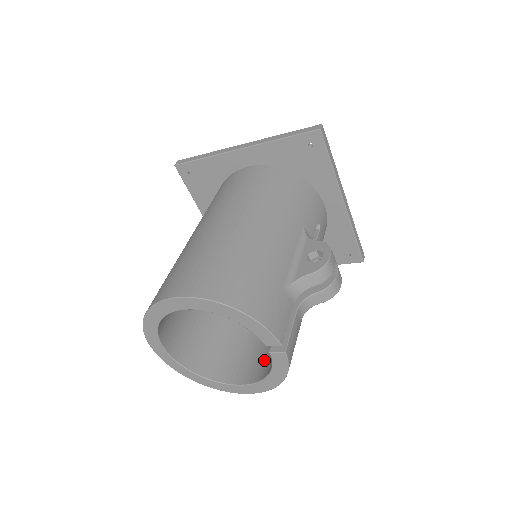
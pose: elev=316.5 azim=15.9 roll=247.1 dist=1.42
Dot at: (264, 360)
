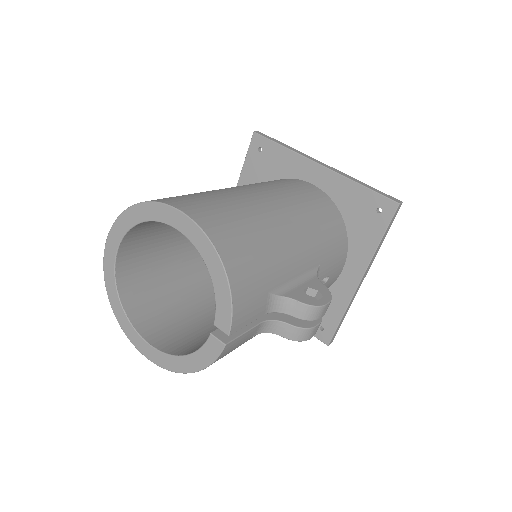
Dot at: (190, 342)
